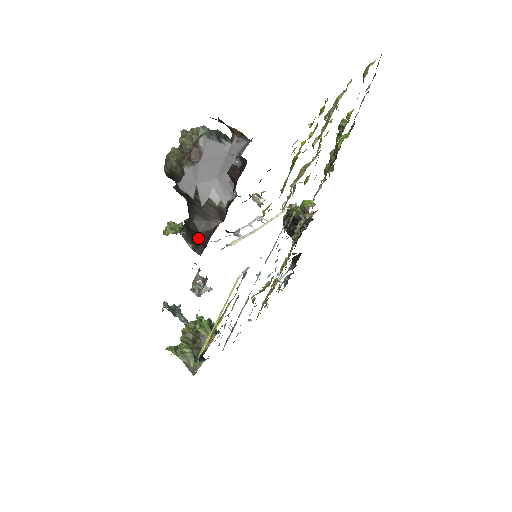
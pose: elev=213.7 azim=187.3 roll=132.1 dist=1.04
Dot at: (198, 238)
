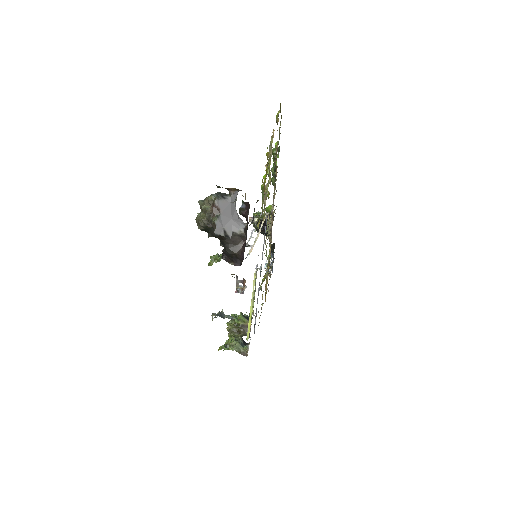
Dot at: (235, 257)
